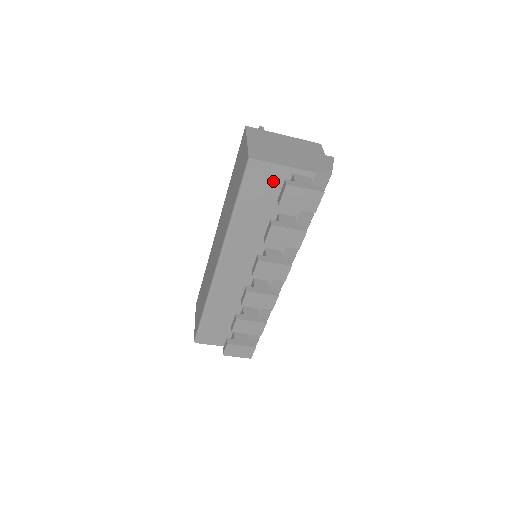
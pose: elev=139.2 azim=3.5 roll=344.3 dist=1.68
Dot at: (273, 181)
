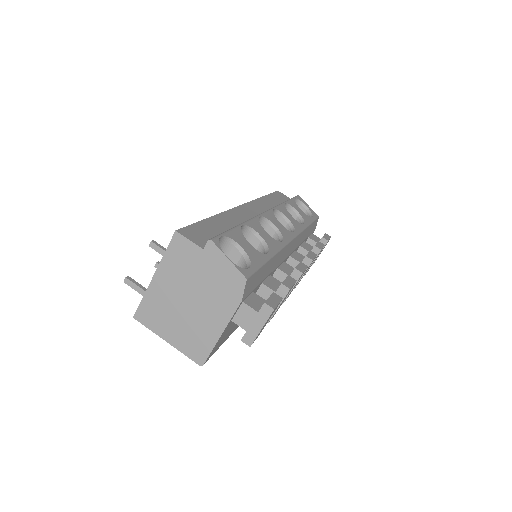
Dot at: (227, 330)
